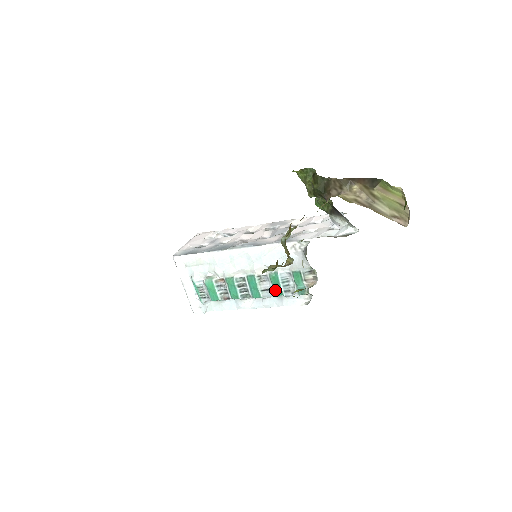
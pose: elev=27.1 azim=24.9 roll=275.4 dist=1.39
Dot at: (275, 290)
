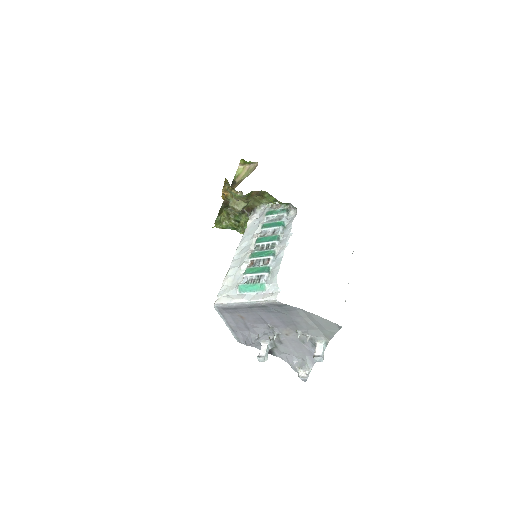
Dot at: (275, 226)
